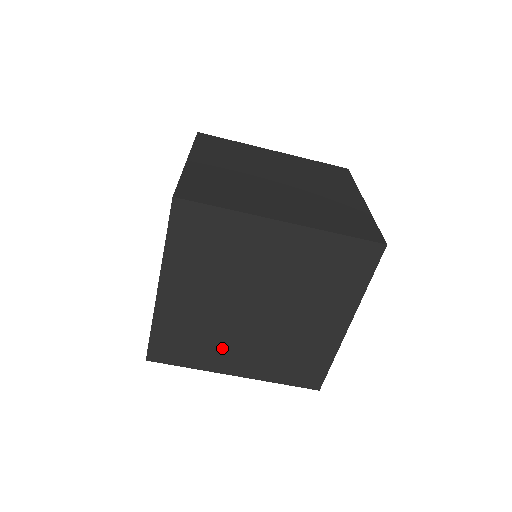
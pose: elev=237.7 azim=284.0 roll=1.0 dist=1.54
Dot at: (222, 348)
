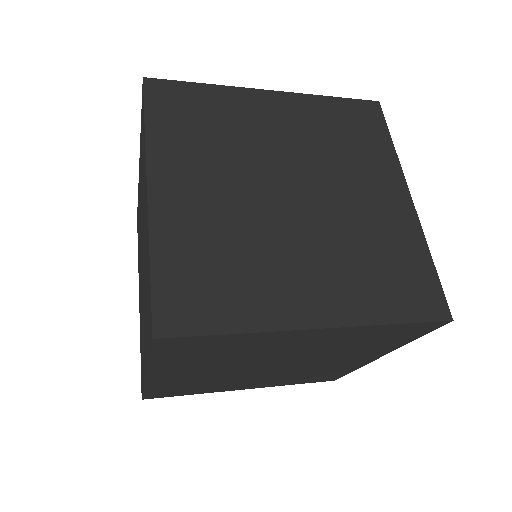
Dot at: (230, 384)
